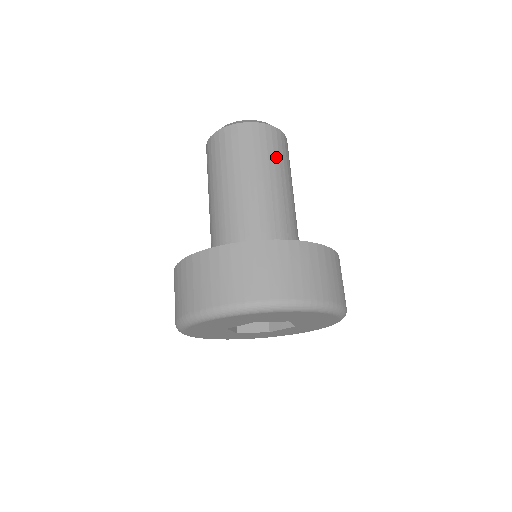
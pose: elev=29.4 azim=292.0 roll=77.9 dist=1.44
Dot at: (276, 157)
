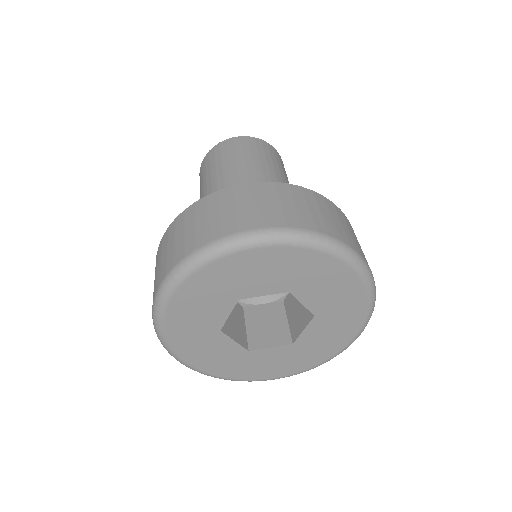
Dot at: occluded
